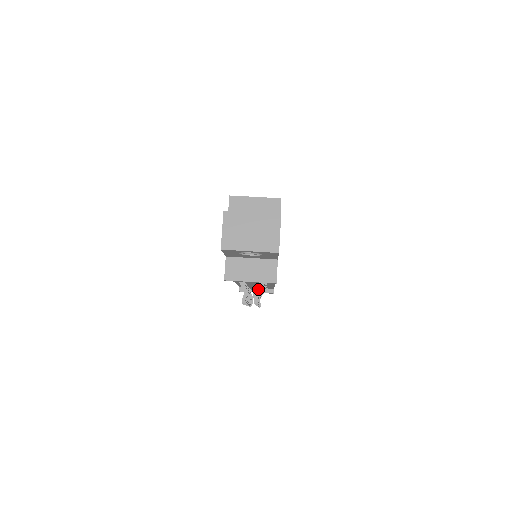
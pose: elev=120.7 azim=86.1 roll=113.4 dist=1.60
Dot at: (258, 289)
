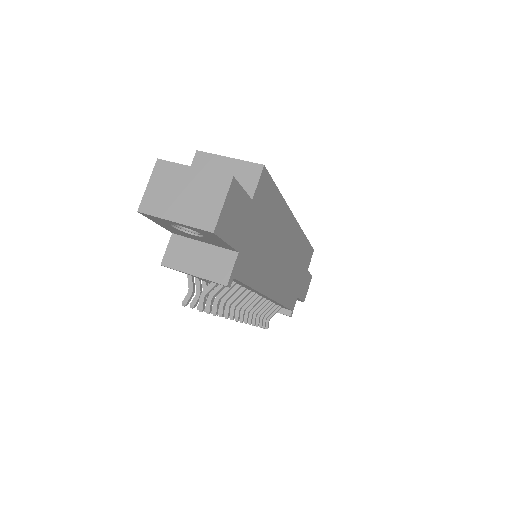
Dot at: (208, 290)
